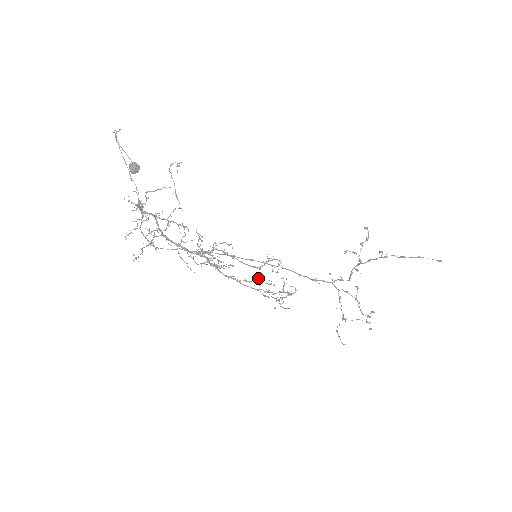
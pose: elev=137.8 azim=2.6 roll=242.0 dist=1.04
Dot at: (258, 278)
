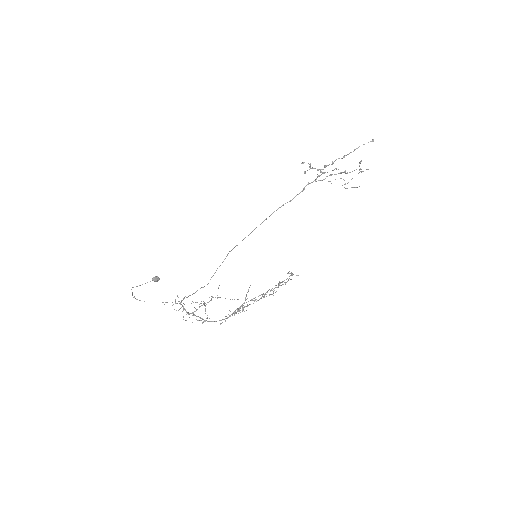
Dot at: occluded
